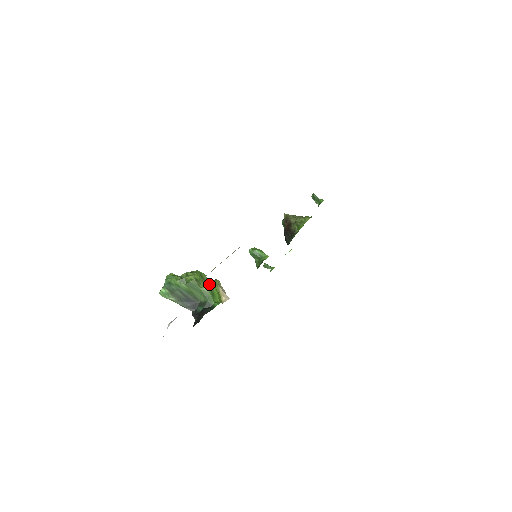
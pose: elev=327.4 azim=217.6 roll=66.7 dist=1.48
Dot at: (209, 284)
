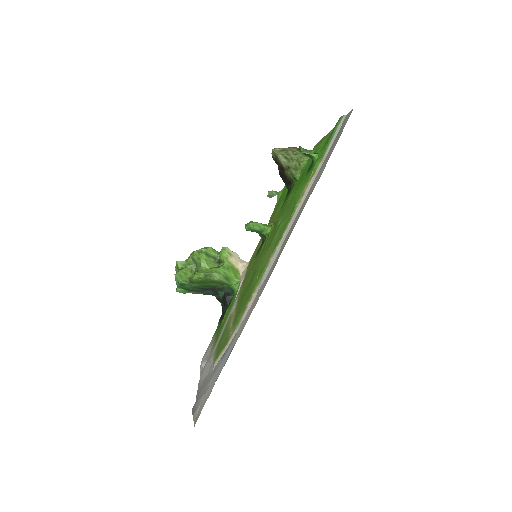
Dot at: (219, 272)
